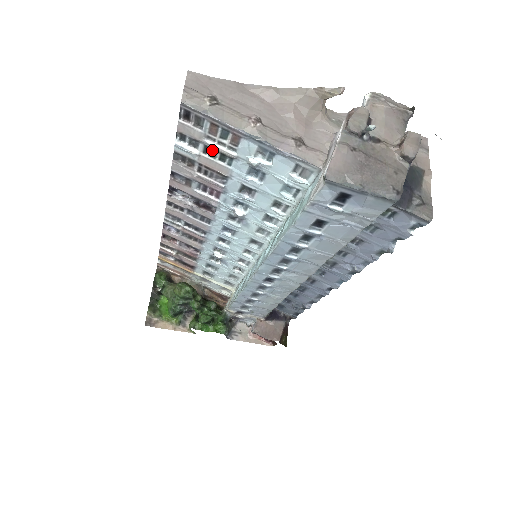
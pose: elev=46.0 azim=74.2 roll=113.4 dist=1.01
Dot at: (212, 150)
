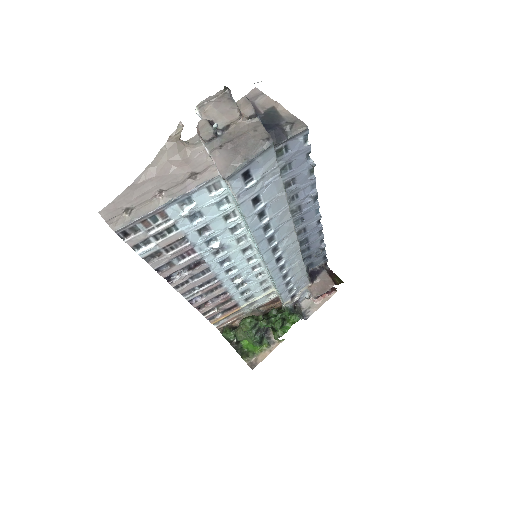
Dot at: (159, 234)
